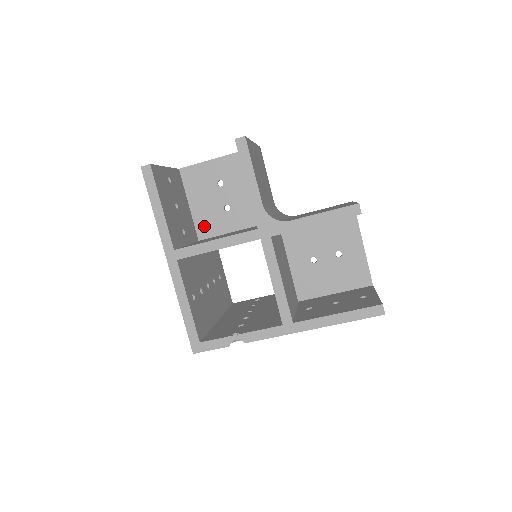
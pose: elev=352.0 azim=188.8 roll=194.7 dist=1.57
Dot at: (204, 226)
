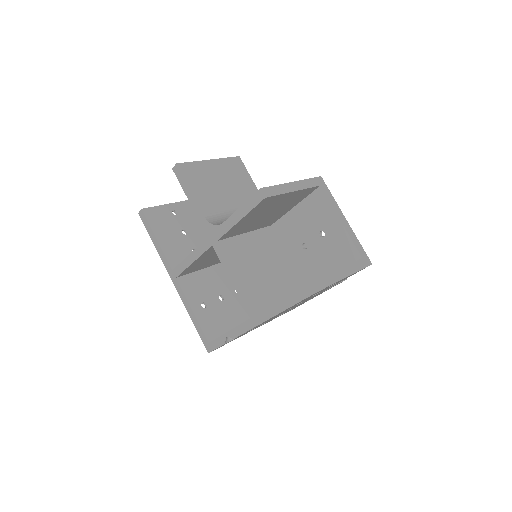
Dot at: occluded
